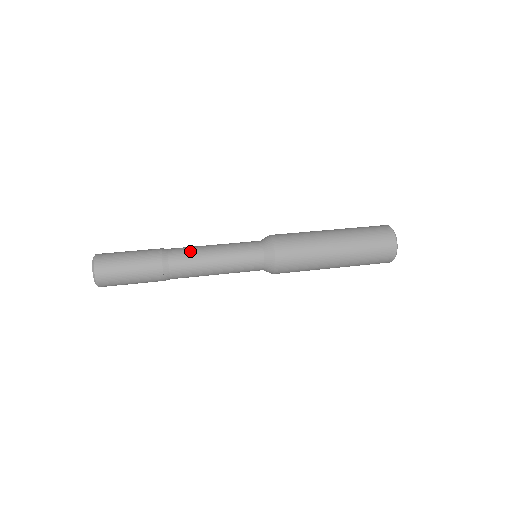
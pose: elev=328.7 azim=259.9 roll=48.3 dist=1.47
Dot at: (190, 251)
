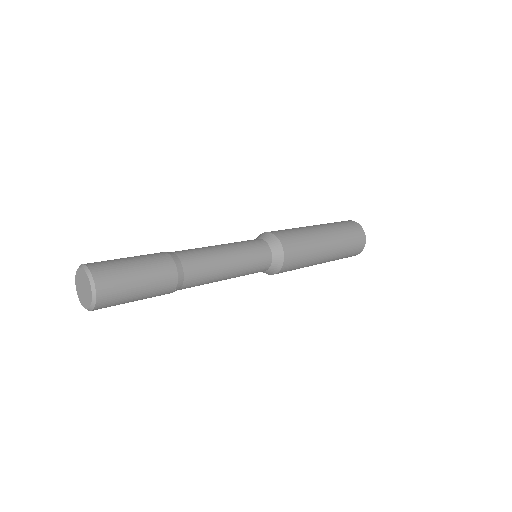
Dot at: (203, 256)
